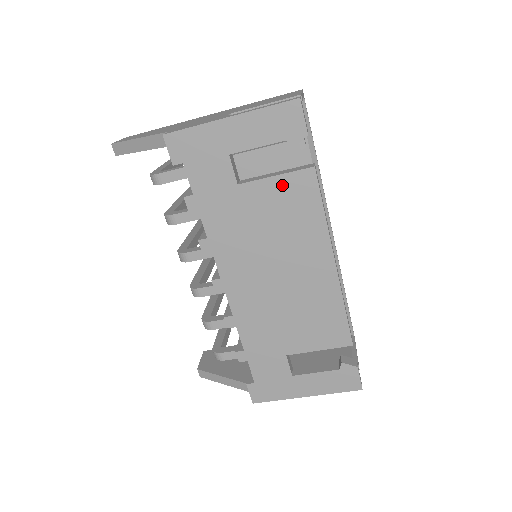
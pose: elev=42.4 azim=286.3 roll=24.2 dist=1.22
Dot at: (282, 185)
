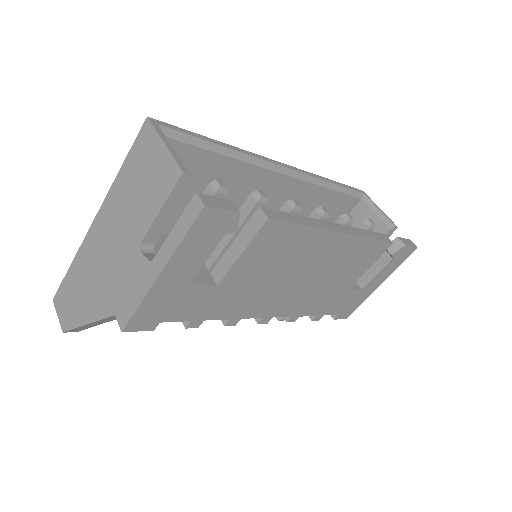
Dot at: (253, 251)
